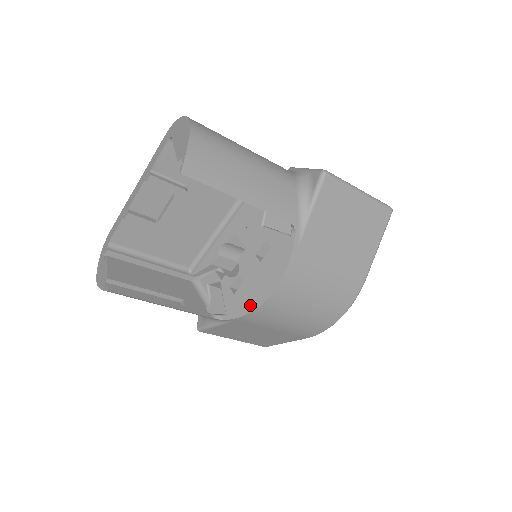
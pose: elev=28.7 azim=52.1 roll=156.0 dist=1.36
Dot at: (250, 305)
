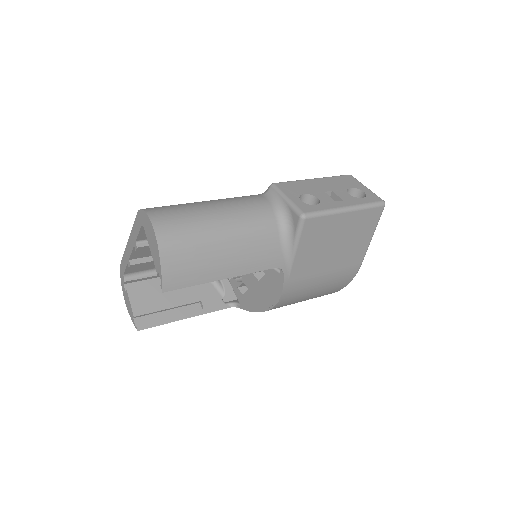
Dot at: (257, 308)
